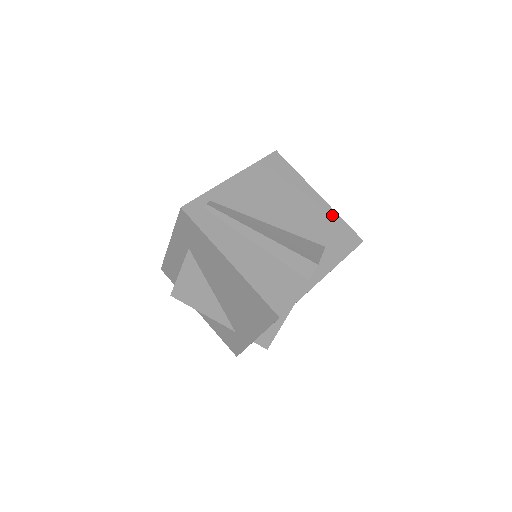
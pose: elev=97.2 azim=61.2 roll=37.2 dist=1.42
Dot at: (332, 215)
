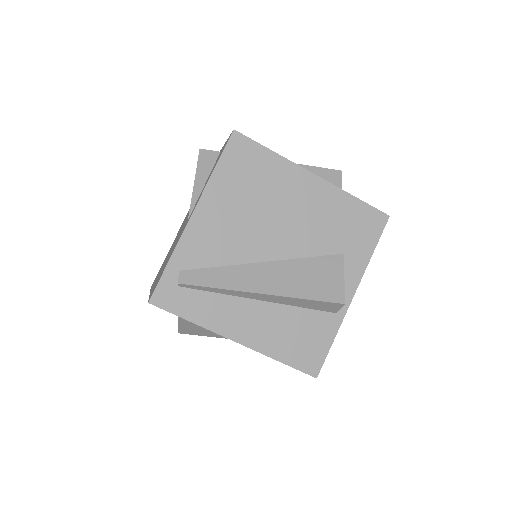
Dot at: (340, 199)
